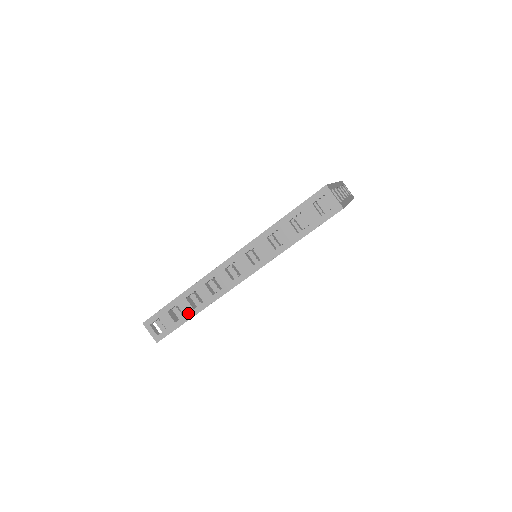
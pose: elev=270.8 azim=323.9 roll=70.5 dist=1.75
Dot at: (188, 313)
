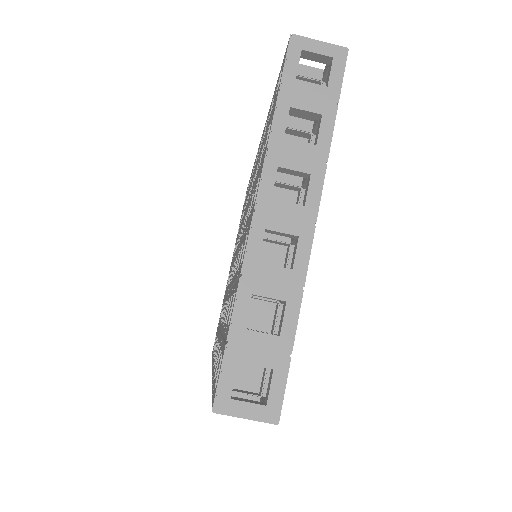
Dot at: occluded
